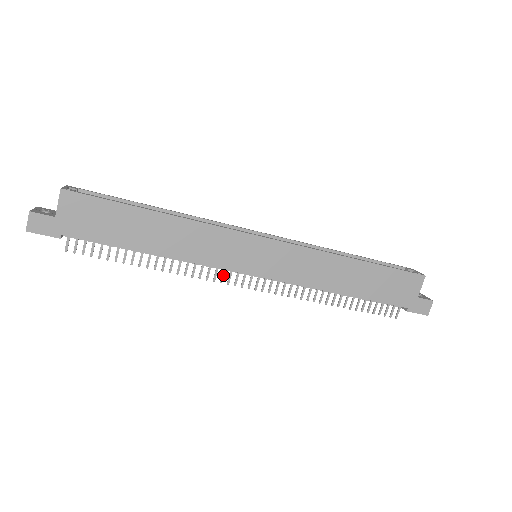
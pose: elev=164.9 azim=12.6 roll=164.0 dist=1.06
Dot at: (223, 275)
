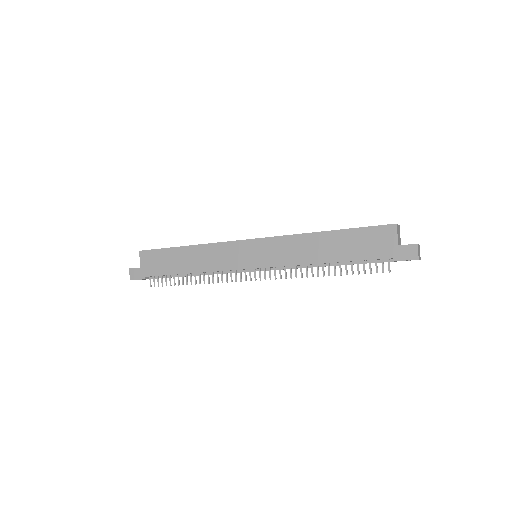
Dot at: (236, 275)
